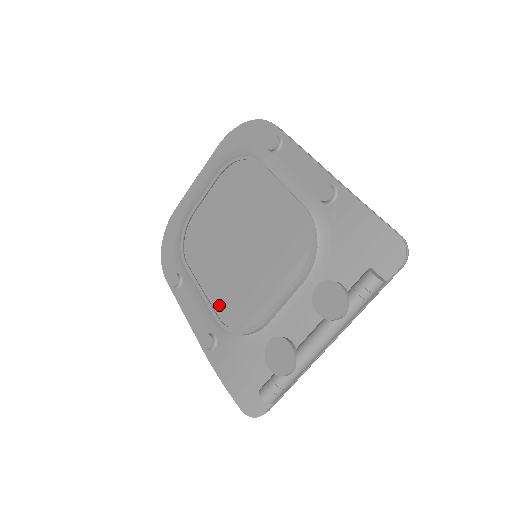
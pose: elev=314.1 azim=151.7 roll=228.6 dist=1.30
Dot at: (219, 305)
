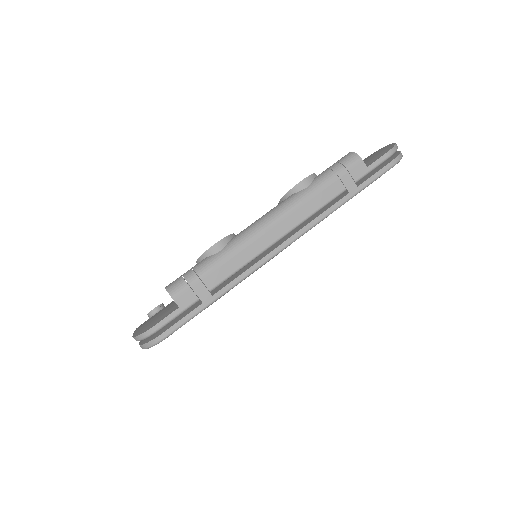
Dot at: occluded
